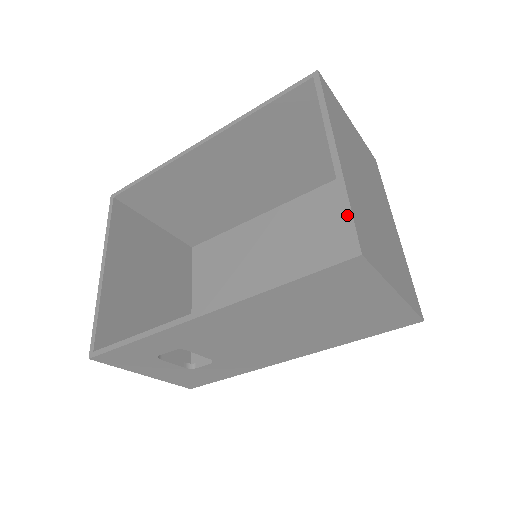
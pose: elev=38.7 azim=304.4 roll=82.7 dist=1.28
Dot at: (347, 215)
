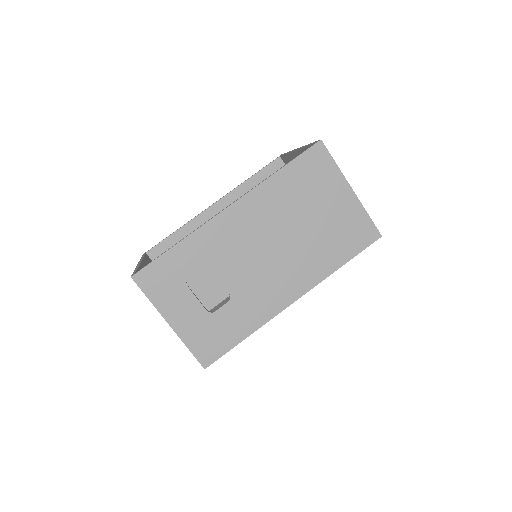
Dot at: (310, 144)
